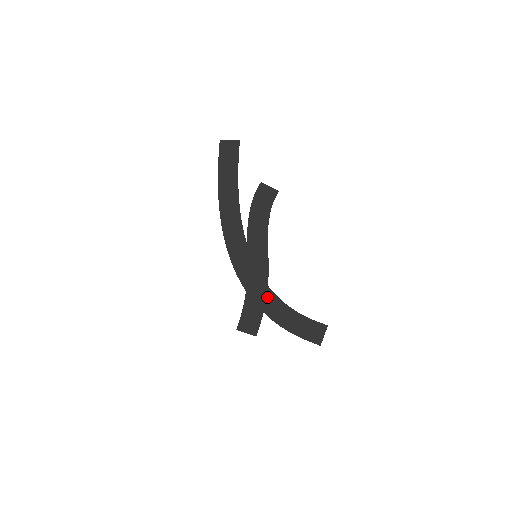
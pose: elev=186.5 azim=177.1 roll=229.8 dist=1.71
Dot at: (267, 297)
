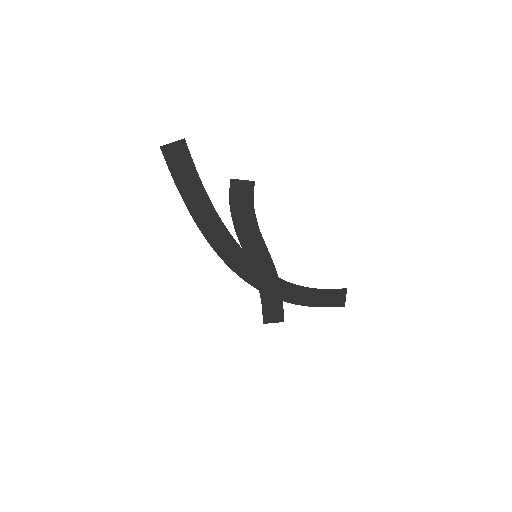
Dot at: (281, 287)
